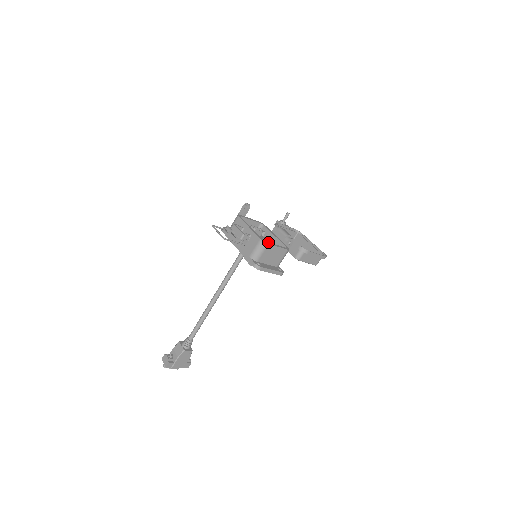
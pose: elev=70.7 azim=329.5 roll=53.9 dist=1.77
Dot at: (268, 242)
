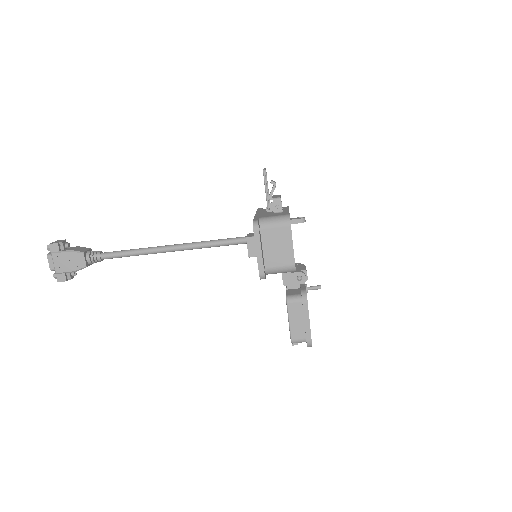
Dot at: occluded
